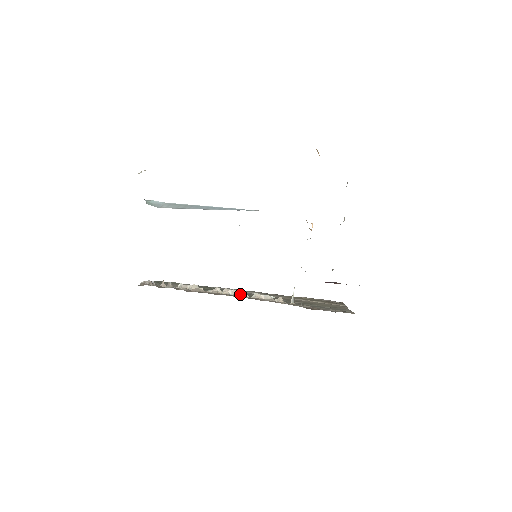
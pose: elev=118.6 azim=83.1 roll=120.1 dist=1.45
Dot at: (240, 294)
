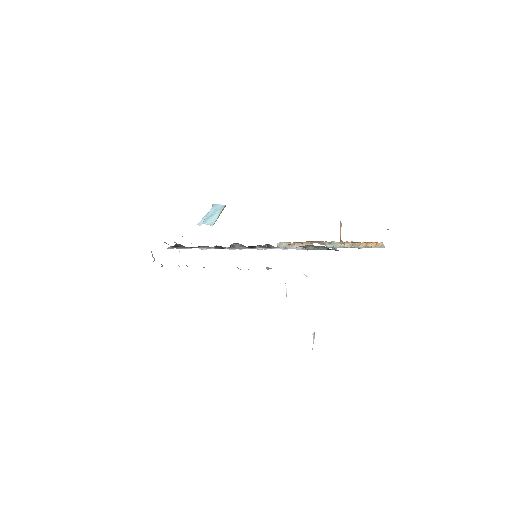
Dot at: occluded
